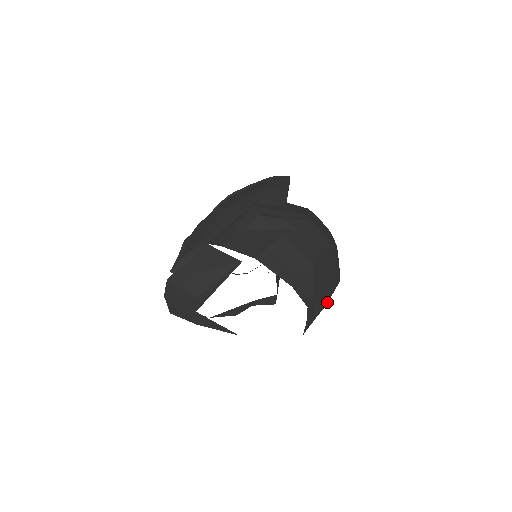
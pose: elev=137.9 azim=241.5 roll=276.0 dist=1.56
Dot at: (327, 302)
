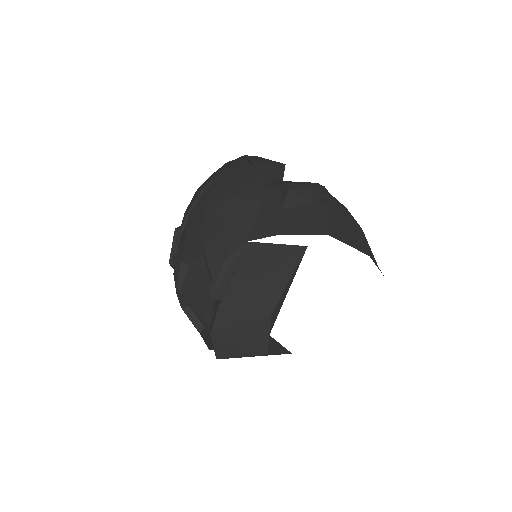
Dot at: occluded
